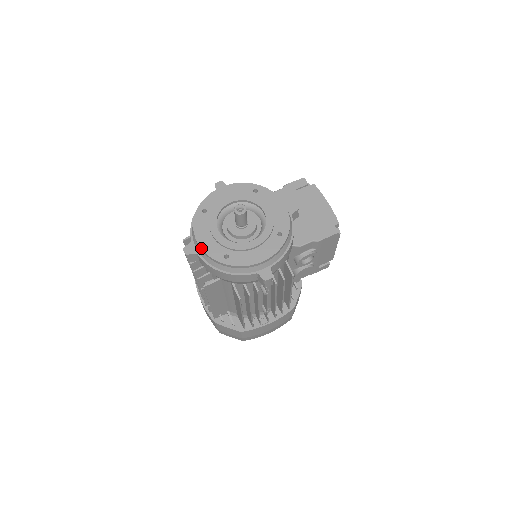
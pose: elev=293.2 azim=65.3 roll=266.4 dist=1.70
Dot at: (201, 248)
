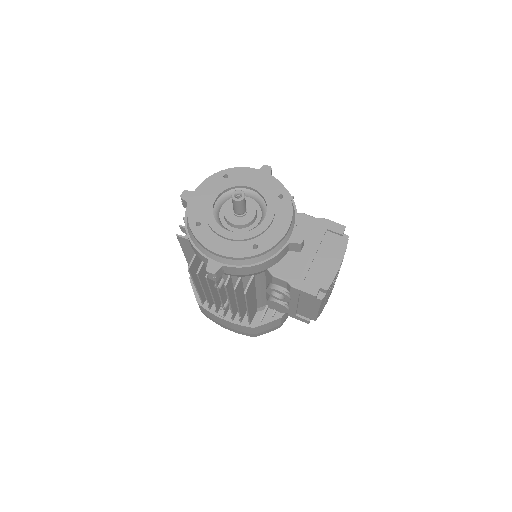
Dot at: (190, 201)
